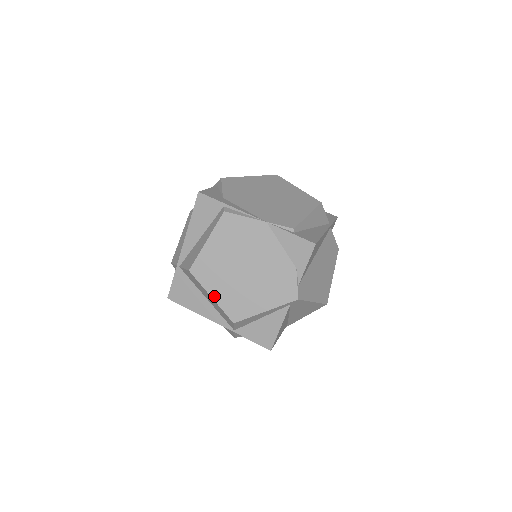
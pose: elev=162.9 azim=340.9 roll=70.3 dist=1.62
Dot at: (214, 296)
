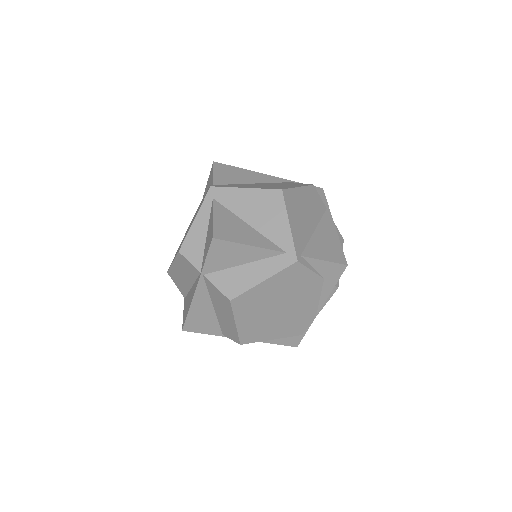
Dot at: occluded
